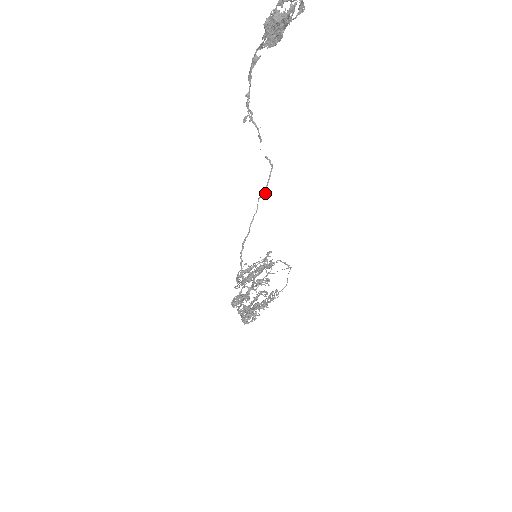
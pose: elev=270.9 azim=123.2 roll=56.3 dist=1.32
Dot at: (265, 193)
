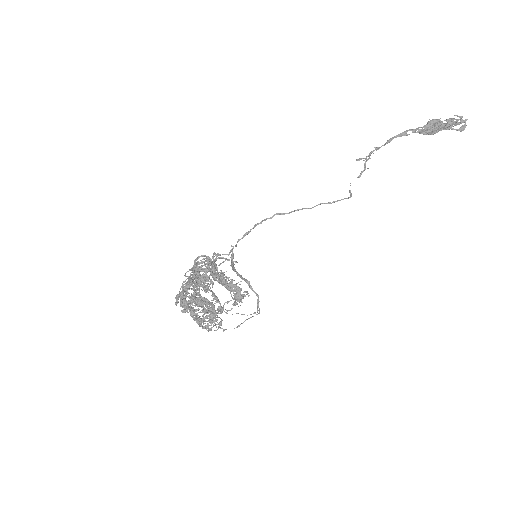
Dot at: (330, 203)
